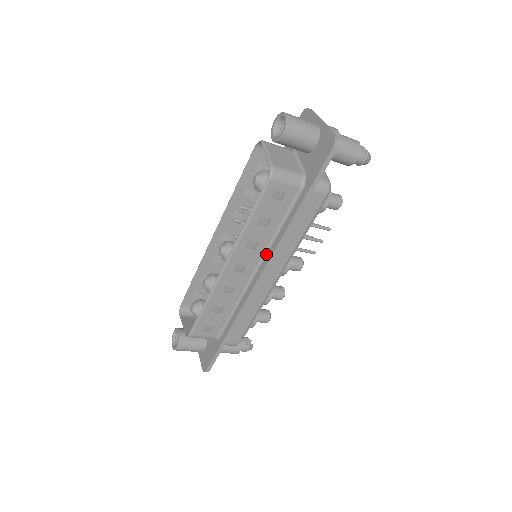
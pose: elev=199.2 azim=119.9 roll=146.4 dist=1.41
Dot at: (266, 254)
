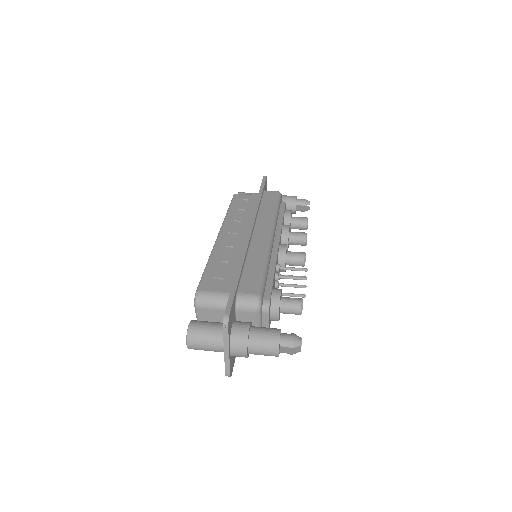
Dot at: occluded
